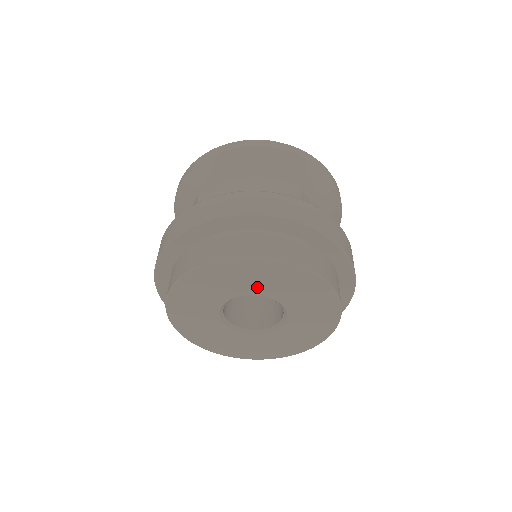
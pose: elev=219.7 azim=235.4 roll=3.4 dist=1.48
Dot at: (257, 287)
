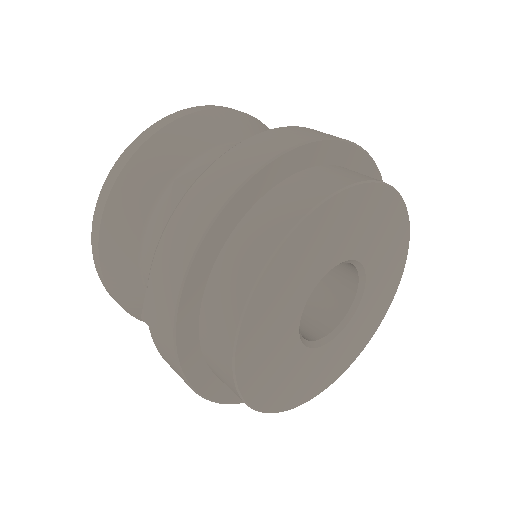
Dot at: (342, 246)
